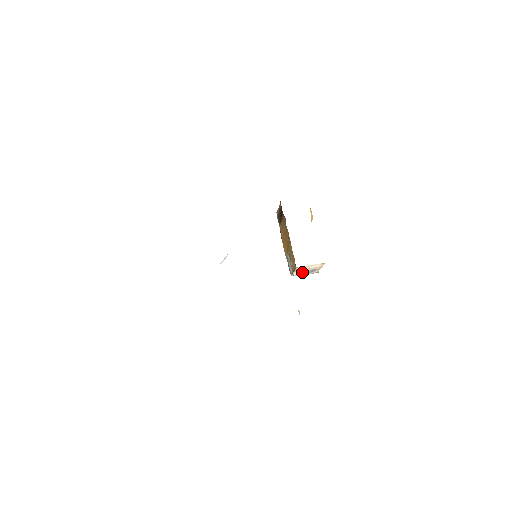
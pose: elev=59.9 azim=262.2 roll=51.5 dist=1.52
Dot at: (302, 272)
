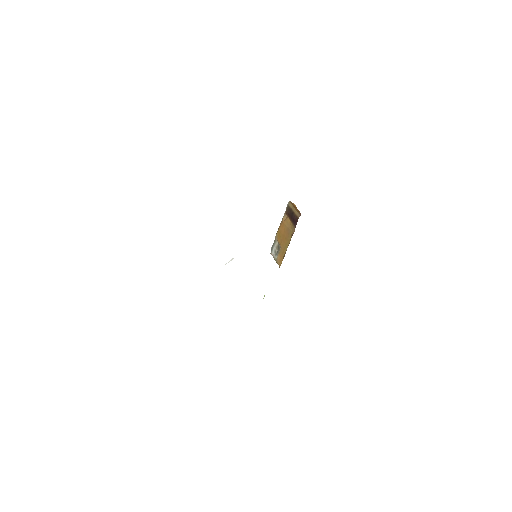
Dot at: occluded
